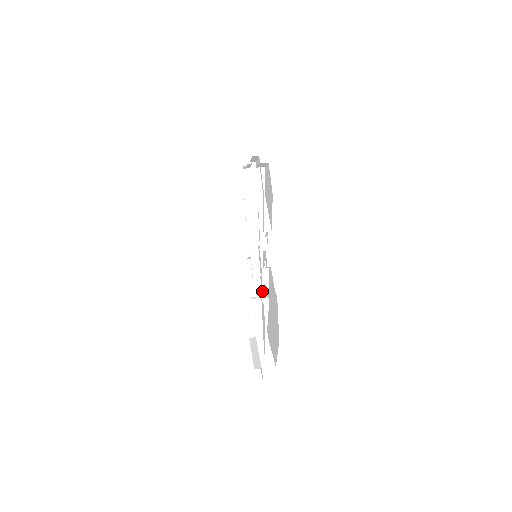
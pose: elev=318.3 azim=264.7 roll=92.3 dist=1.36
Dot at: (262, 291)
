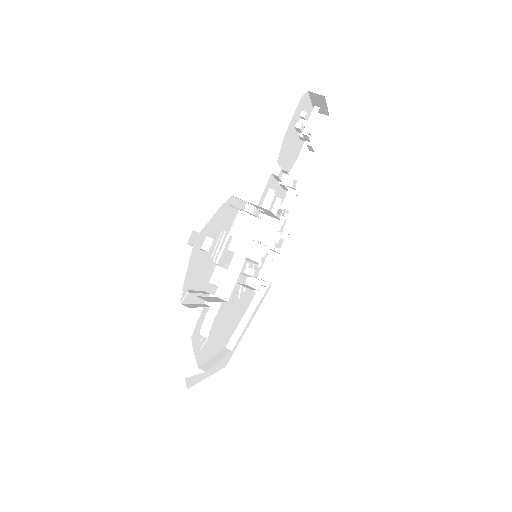
Dot at: (276, 265)
